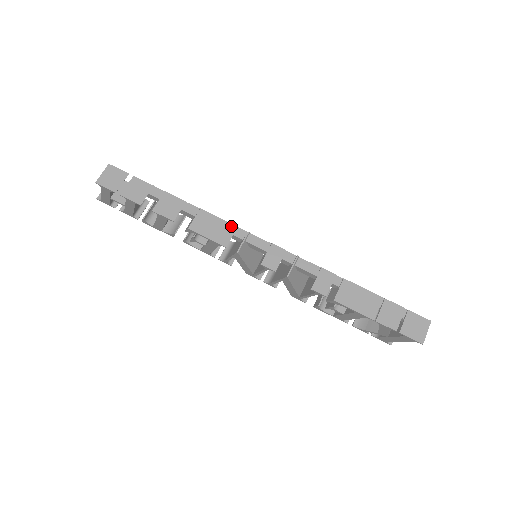
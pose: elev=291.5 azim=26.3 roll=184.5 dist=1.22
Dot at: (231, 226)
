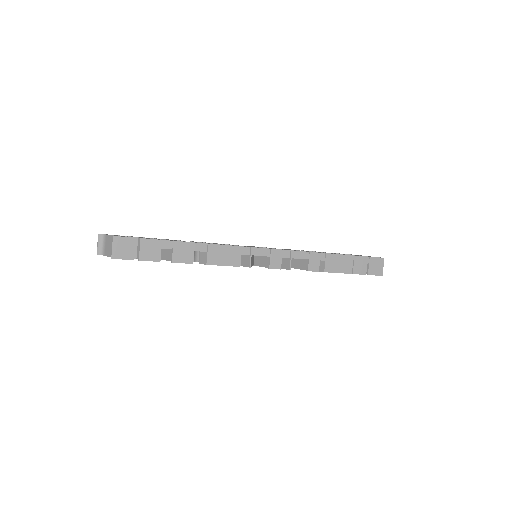
Dot at: (237, 248)
